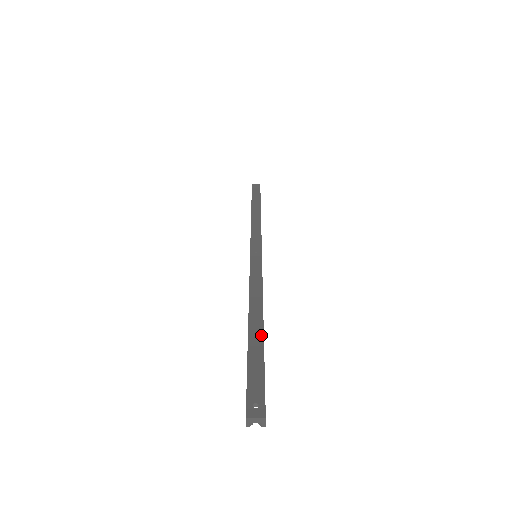
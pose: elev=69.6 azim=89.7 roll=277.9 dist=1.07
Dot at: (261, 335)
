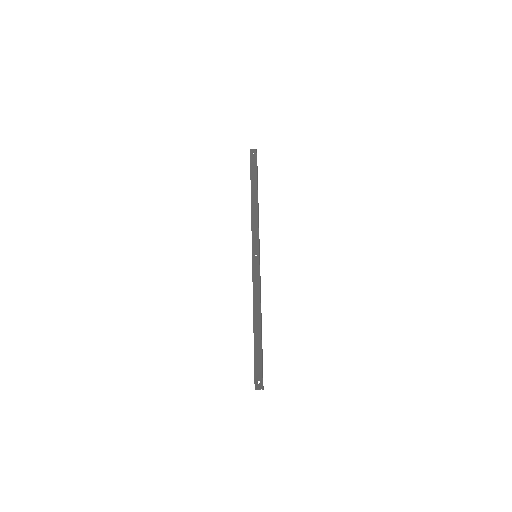
Dot at: (260, 336)
